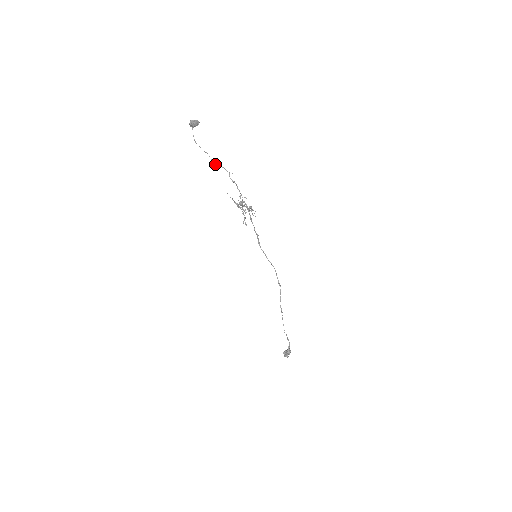
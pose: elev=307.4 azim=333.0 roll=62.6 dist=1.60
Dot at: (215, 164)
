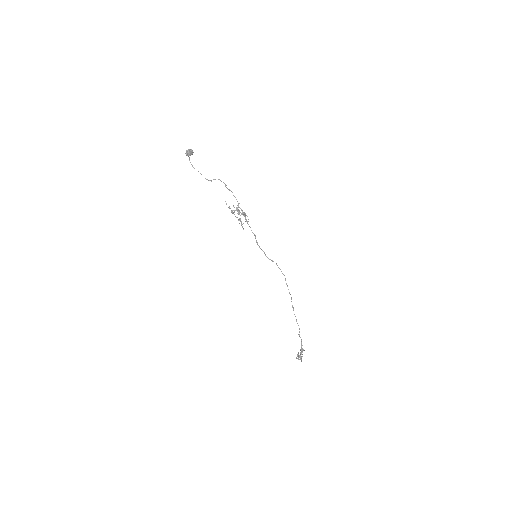
Dot at: (211, 180)
